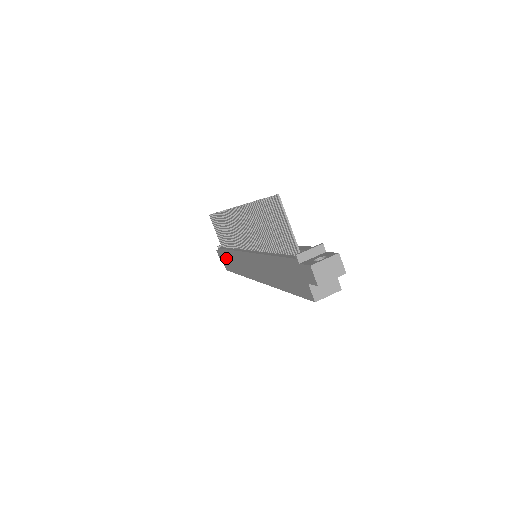
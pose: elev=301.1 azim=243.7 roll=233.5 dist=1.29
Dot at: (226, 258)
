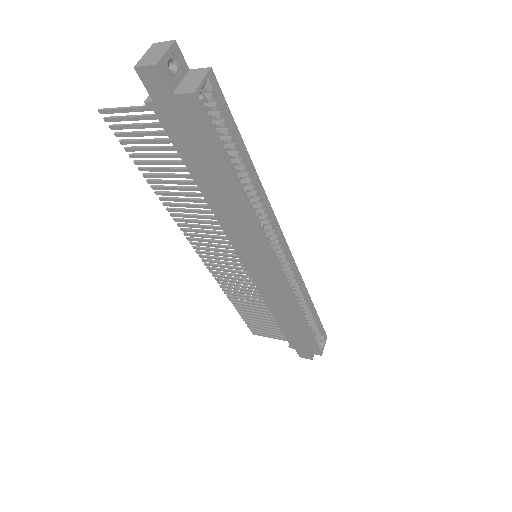
Dot at: (295, 336)
